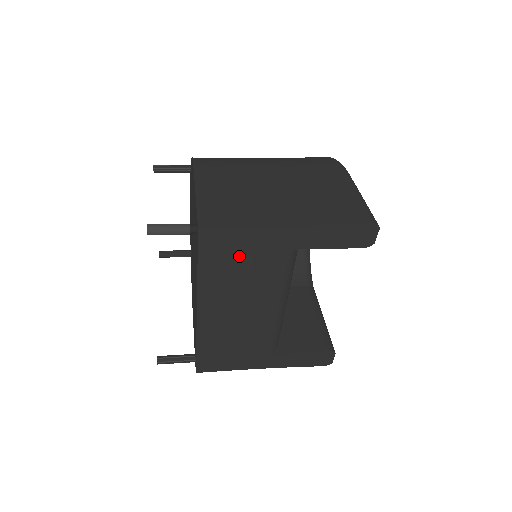
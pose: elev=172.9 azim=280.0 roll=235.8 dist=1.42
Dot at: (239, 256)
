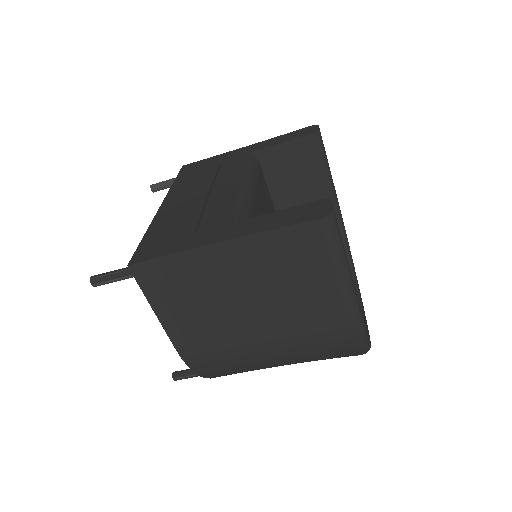
Dot at: (207, 168)
